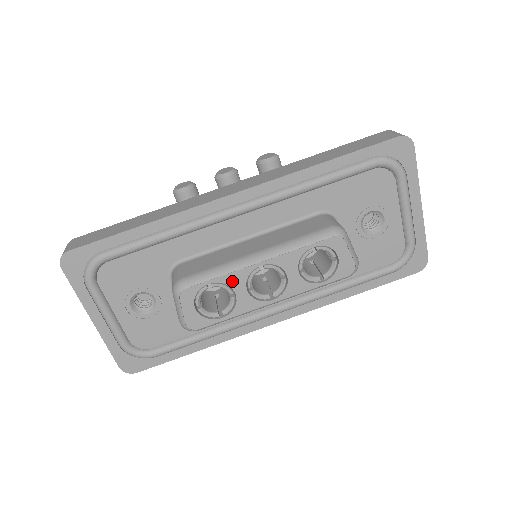
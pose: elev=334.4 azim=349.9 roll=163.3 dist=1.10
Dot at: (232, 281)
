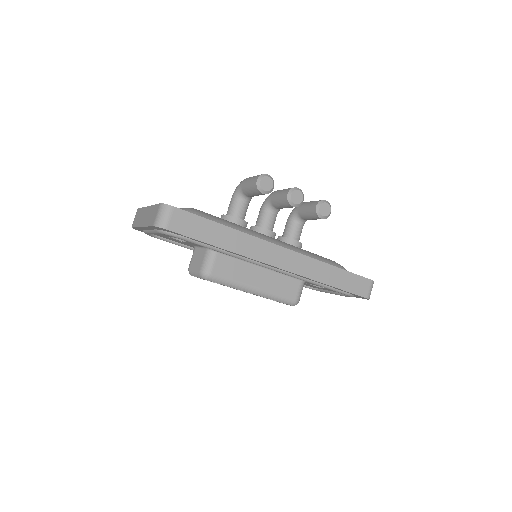
Dot at: occluded
